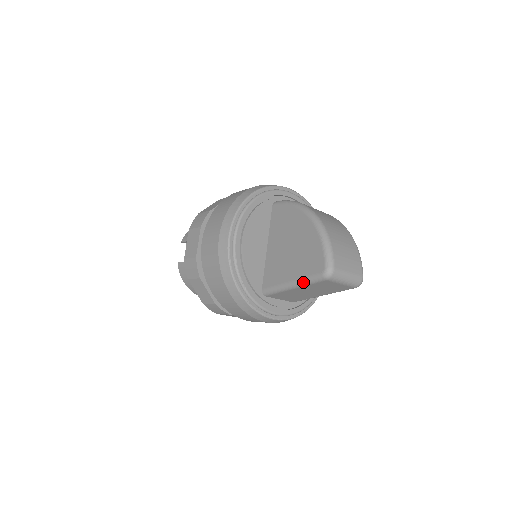
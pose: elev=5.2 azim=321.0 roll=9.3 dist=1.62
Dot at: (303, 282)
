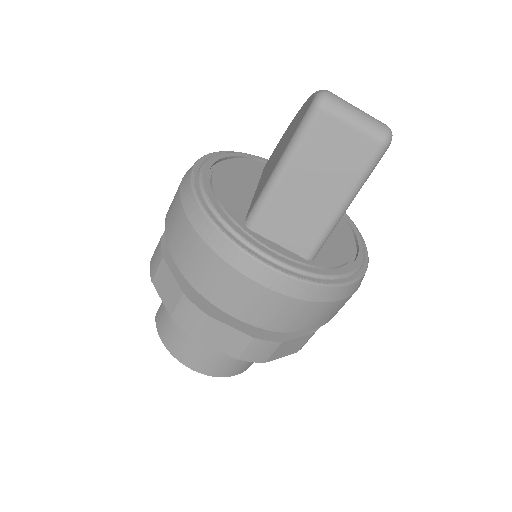
Dot at: (291, 144)
